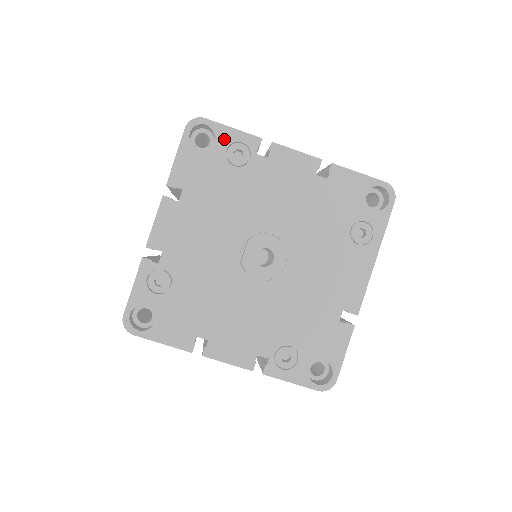
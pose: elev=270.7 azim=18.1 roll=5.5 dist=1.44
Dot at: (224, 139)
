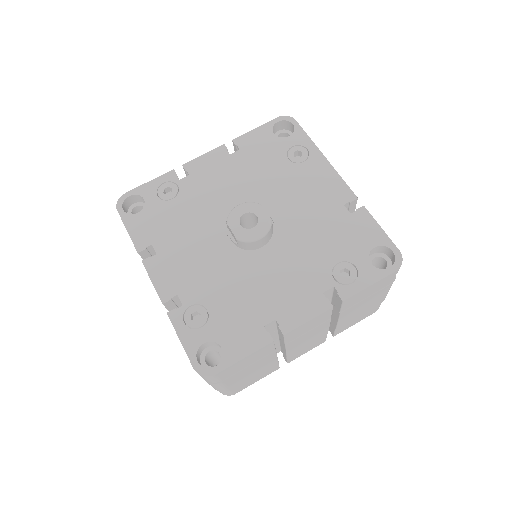
Dot at: (149, 192)
